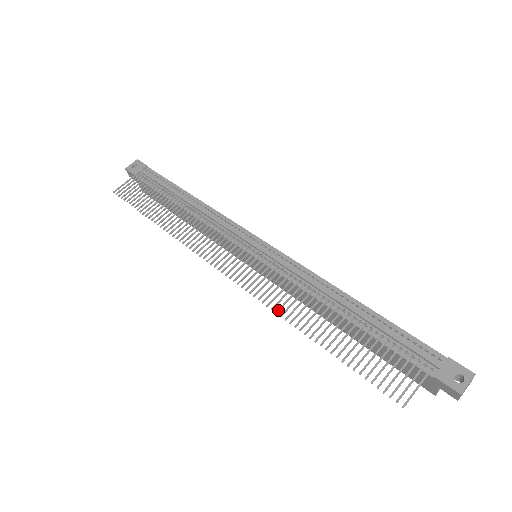
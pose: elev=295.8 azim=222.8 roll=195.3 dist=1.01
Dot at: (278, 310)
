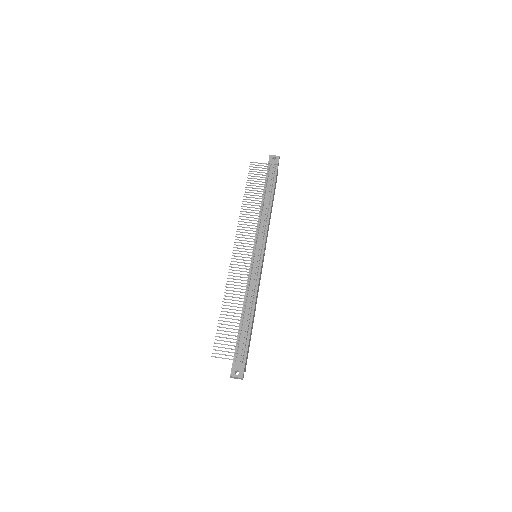
Dot at: (228, 284)
